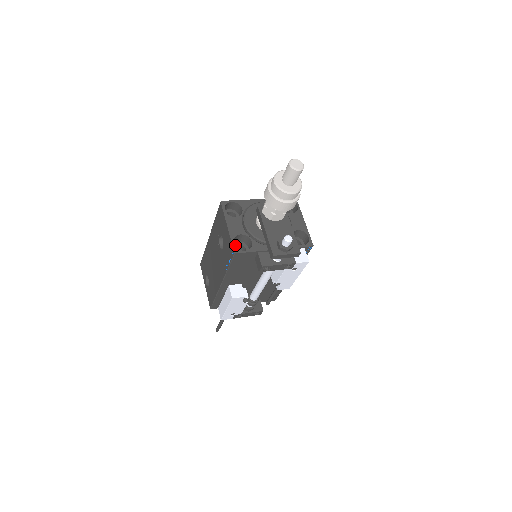
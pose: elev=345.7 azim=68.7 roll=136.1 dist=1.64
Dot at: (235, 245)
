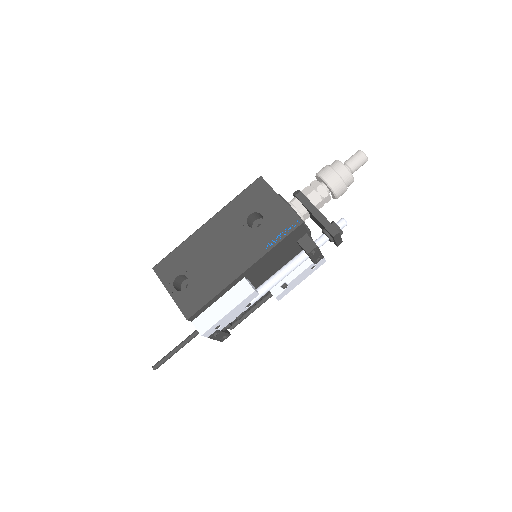
Dot at: occluded
